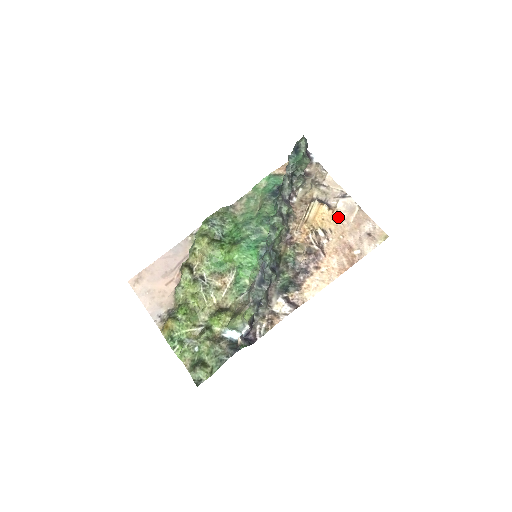
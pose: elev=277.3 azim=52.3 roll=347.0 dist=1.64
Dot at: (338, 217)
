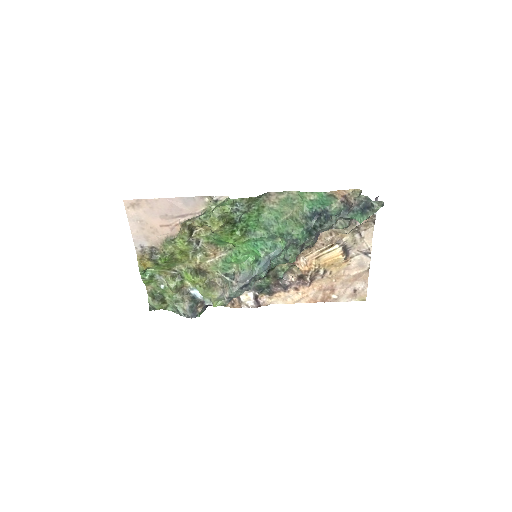
Dot at: (346, 266)
